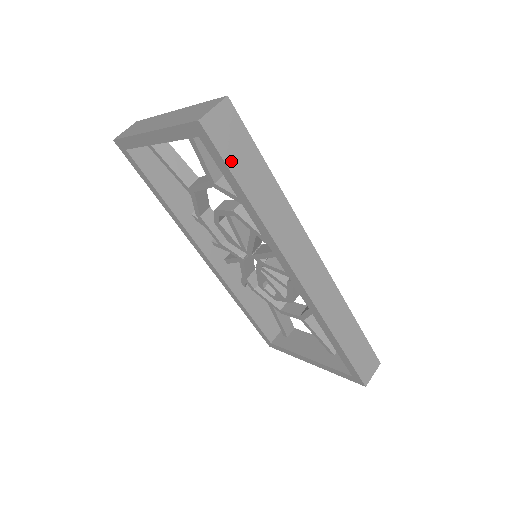
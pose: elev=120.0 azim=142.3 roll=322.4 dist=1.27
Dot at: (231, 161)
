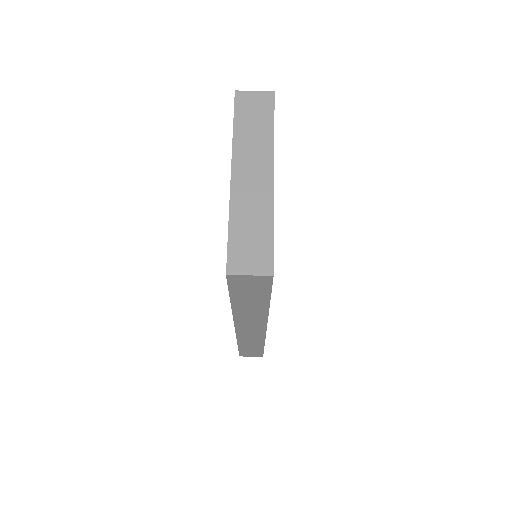
Dot at: (236, 292)
